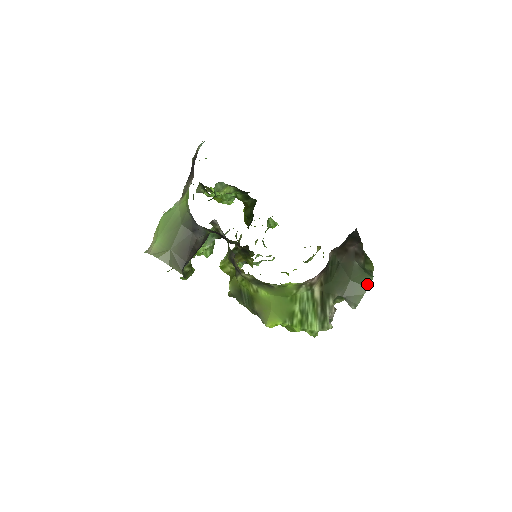
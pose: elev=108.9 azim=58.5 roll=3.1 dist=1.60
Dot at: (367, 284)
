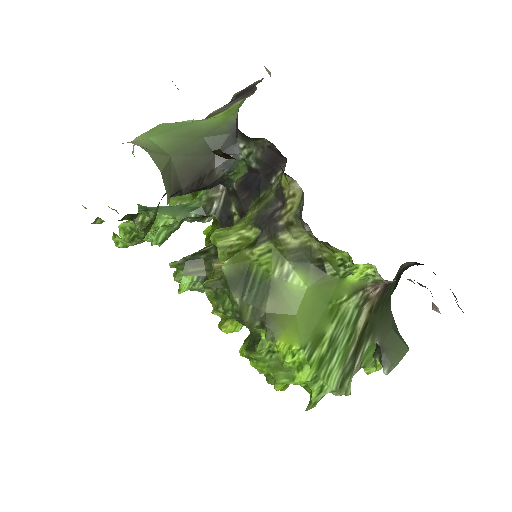
Dot at: (406, 345)
